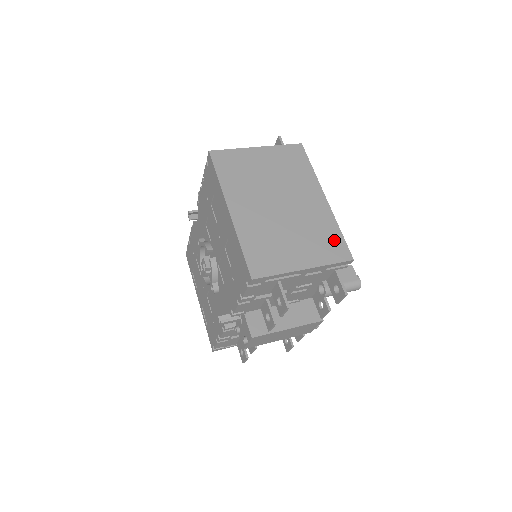
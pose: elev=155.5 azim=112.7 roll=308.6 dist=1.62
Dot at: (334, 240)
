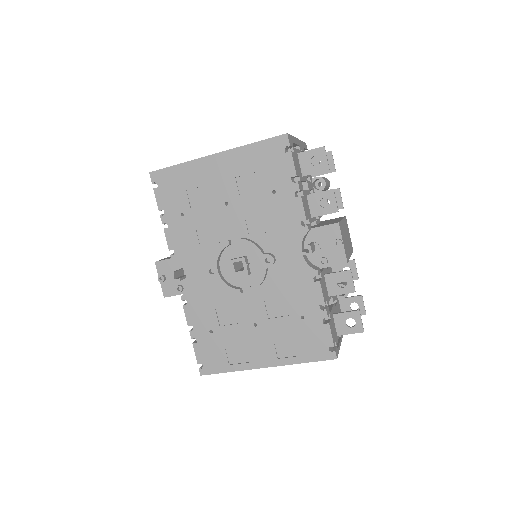
Dot at: occluded
